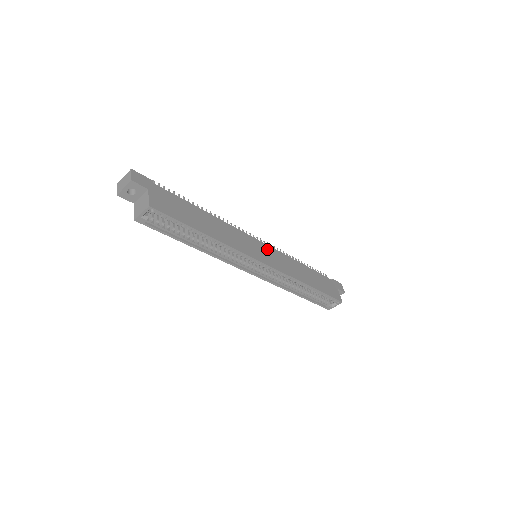
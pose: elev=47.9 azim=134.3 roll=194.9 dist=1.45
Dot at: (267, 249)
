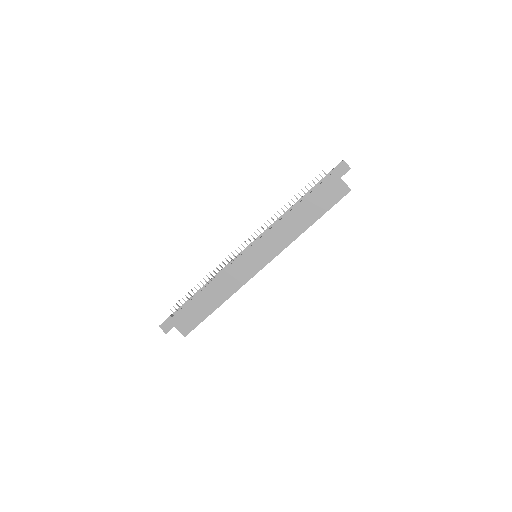
Dot at: (257, 248)
